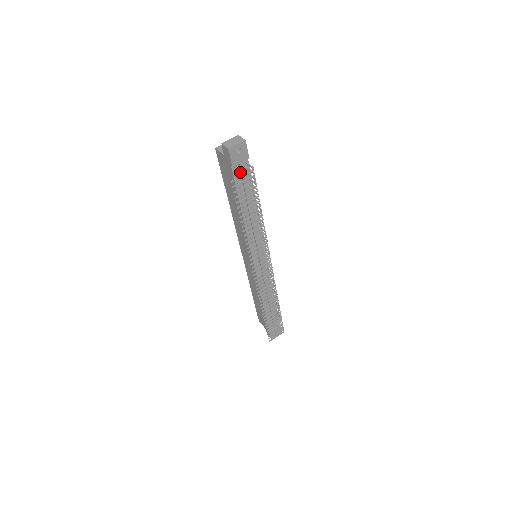
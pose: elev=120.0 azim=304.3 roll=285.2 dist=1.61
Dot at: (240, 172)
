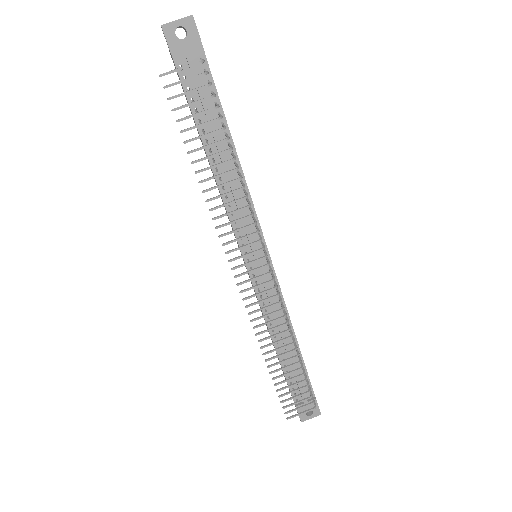
Dot at: occluded
